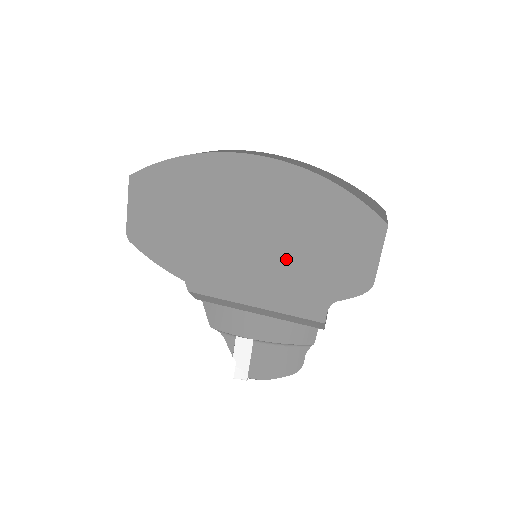
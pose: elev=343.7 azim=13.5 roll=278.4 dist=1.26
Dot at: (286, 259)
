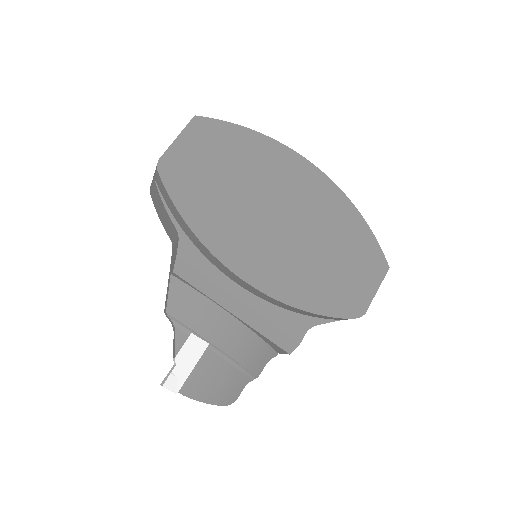
Dot at: (304, 259)
